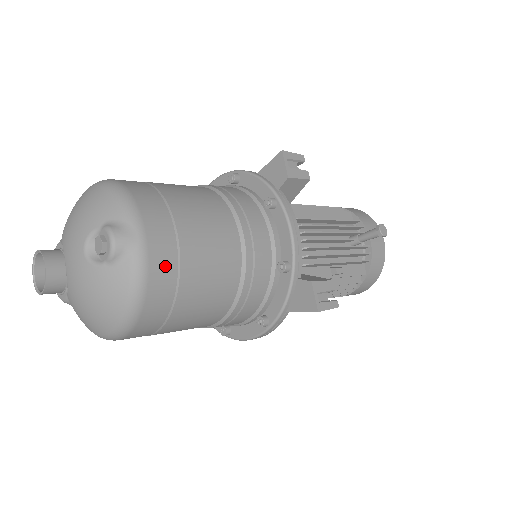
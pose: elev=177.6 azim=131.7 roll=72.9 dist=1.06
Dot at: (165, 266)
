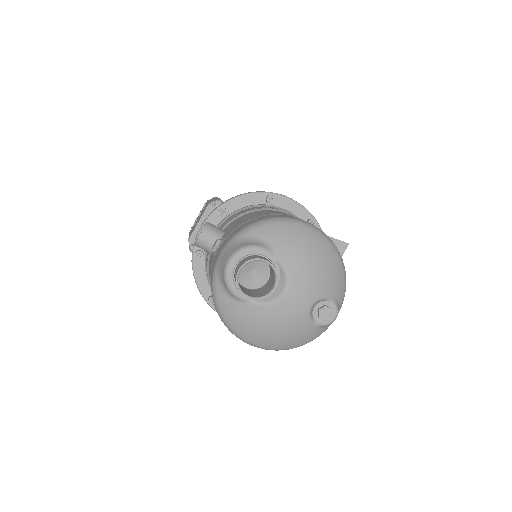
Dot at: occluded
